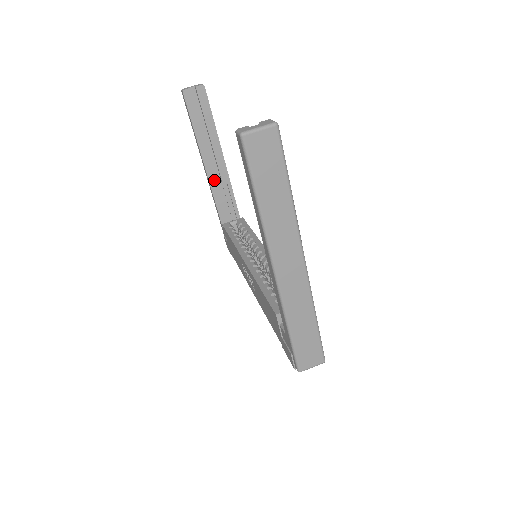
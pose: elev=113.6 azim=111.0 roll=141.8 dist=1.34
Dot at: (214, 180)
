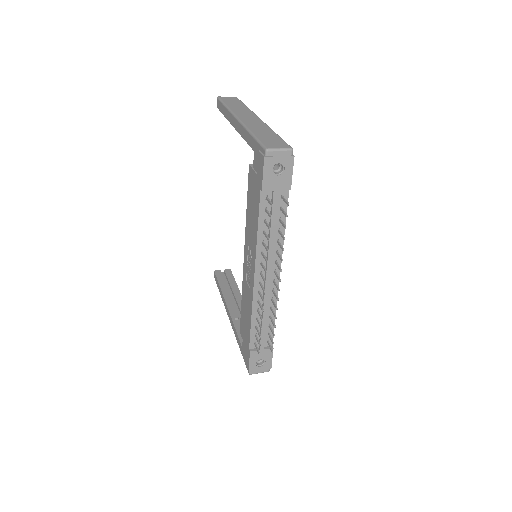
Dot at: (235, 315)
